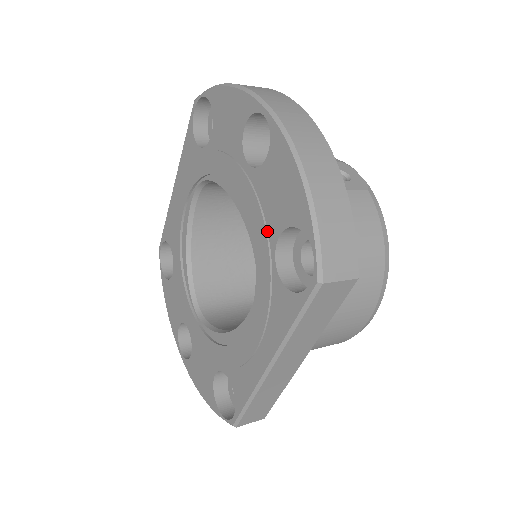
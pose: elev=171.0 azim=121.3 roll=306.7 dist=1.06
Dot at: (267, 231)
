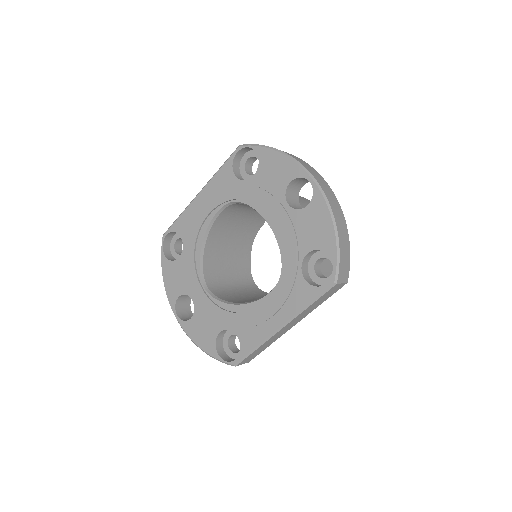
Dot at: (298, 248)
